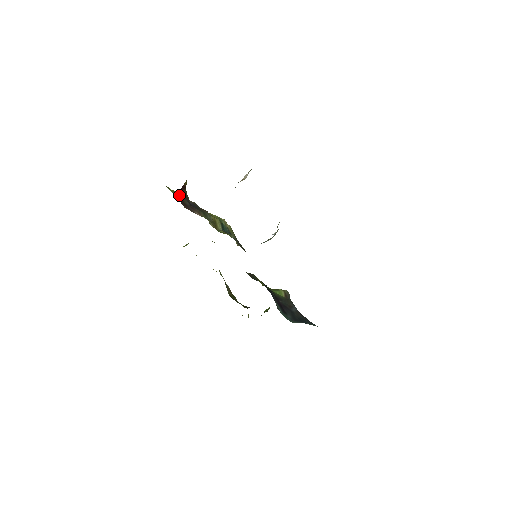
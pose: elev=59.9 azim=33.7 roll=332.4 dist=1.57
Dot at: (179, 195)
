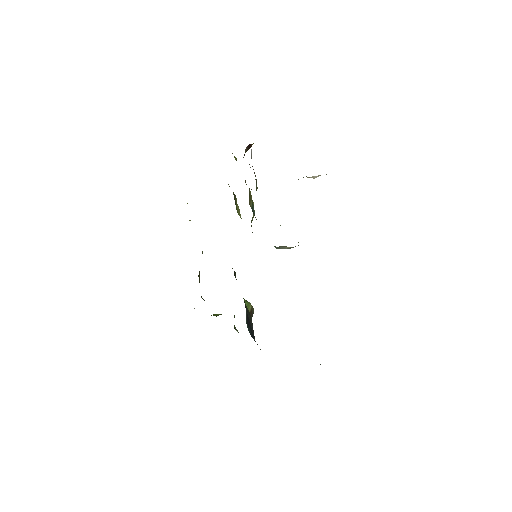
Dot at: occluded
